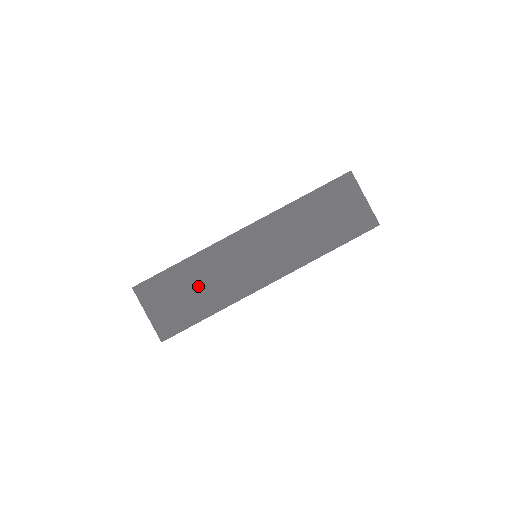
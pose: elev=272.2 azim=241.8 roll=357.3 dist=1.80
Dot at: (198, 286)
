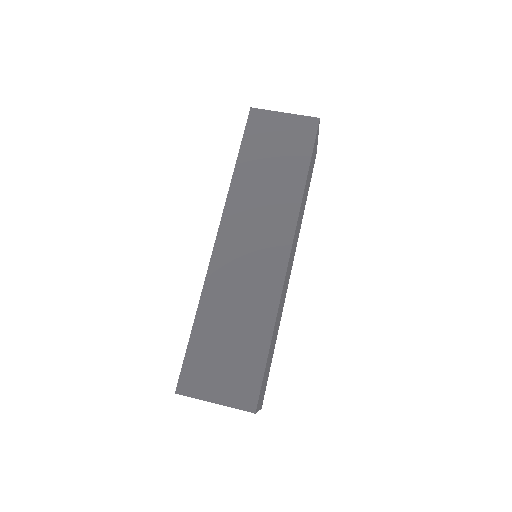
Dot at: (232, 325)
